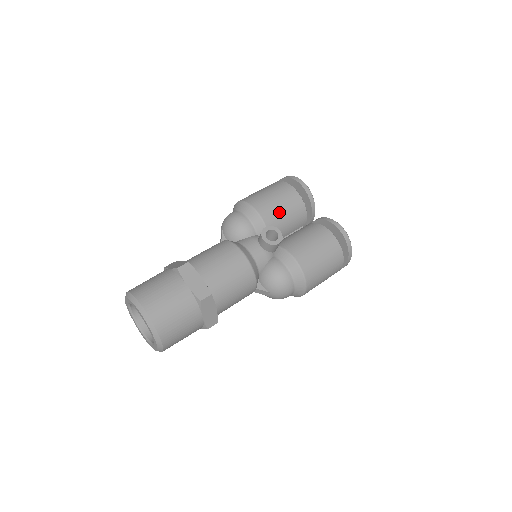
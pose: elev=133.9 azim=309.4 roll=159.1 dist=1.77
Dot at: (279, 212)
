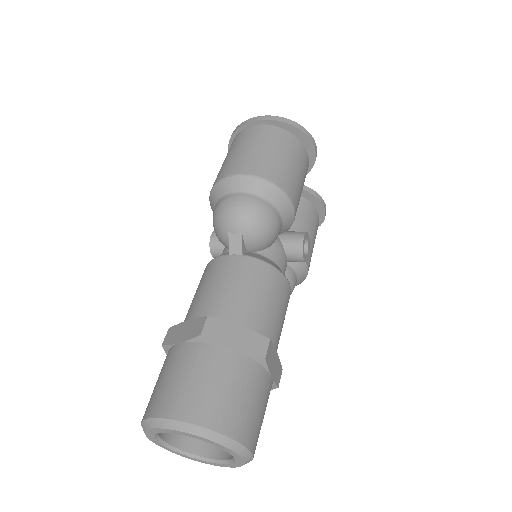
Dot at: occluded
